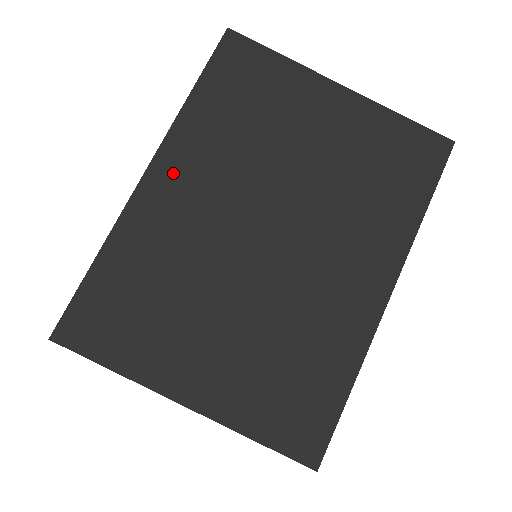
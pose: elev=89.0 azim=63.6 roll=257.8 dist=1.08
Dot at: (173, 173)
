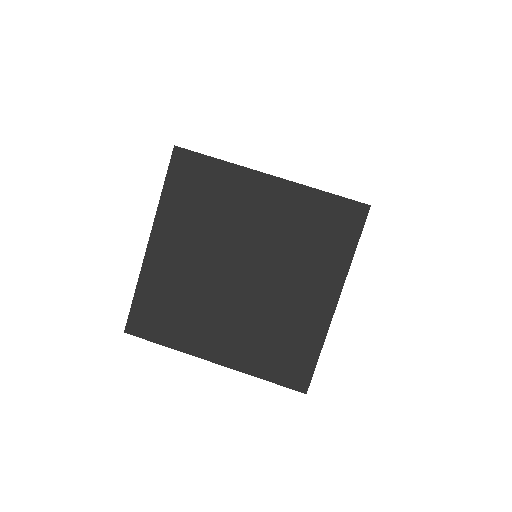
Dot at: occluded
